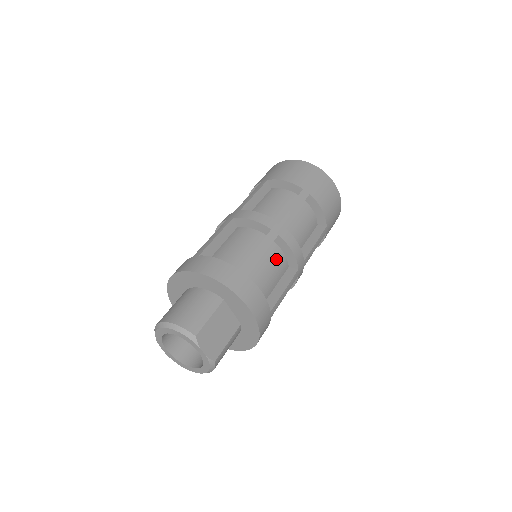
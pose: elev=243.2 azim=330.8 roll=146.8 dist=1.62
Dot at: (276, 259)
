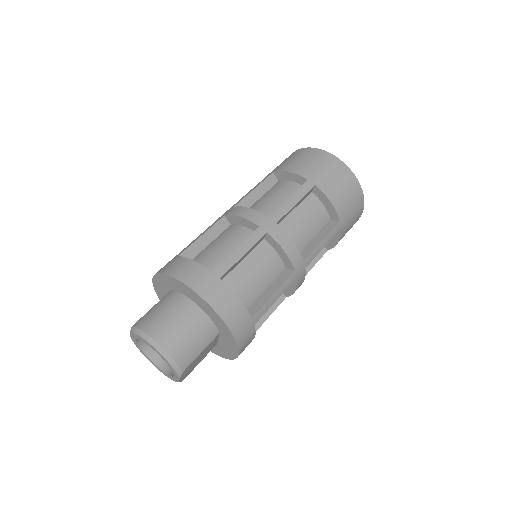
Dot at: occluded
